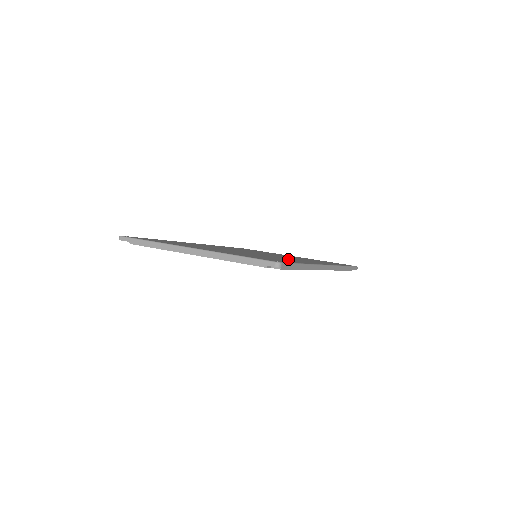
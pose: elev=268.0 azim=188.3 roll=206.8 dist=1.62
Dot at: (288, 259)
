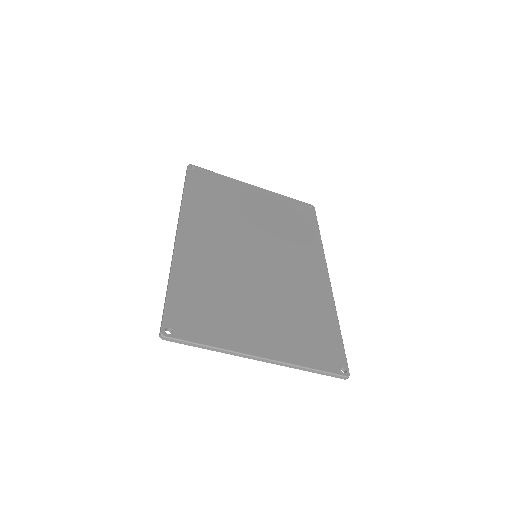
Dot at: (307, 291)
